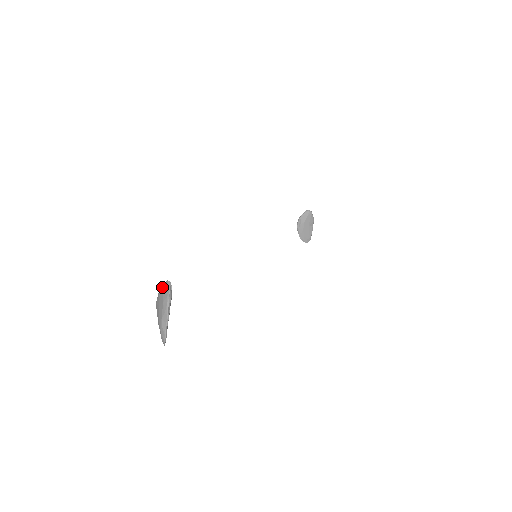
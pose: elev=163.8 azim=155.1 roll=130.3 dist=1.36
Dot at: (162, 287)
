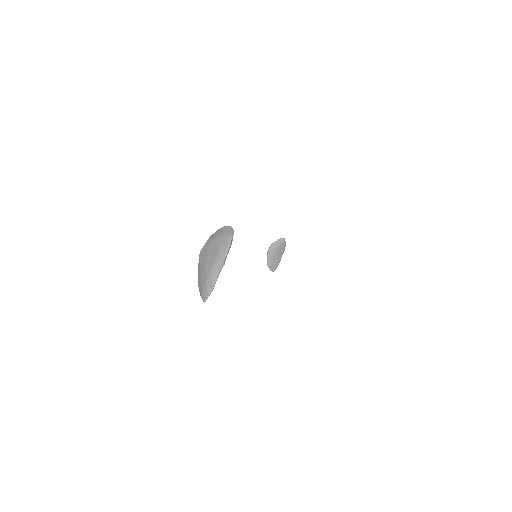
Dot at: (218, 232)
